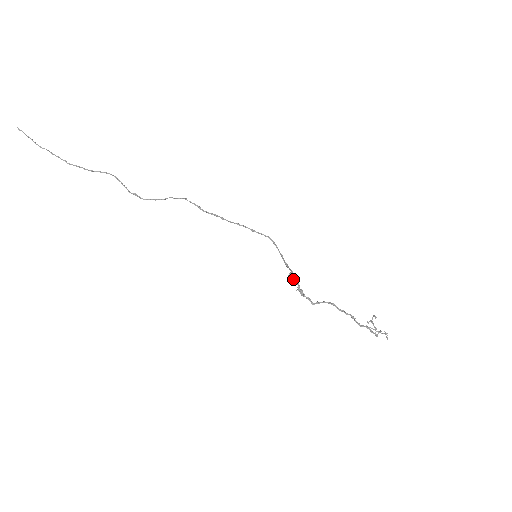
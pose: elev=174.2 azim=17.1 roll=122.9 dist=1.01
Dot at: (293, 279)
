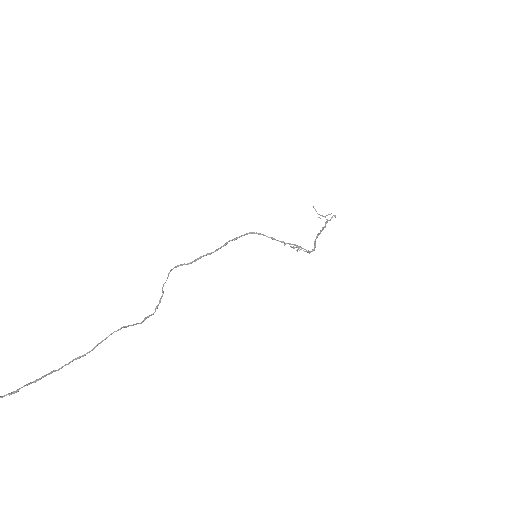
Dot at: (292, 247)
